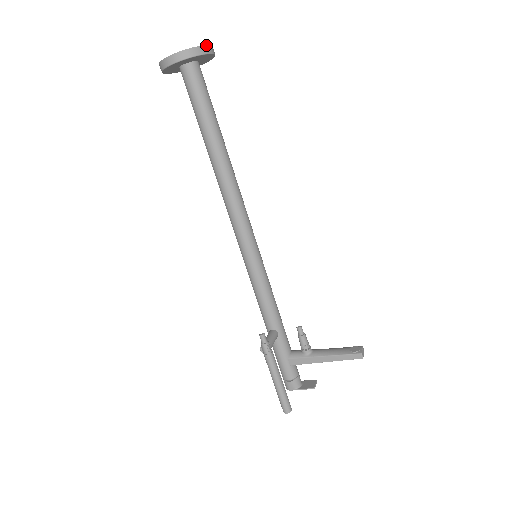
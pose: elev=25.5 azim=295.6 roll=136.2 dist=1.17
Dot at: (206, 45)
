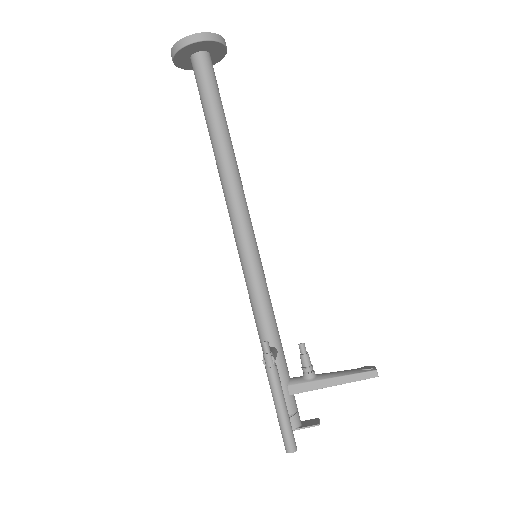
Dot at: (222, 37)
